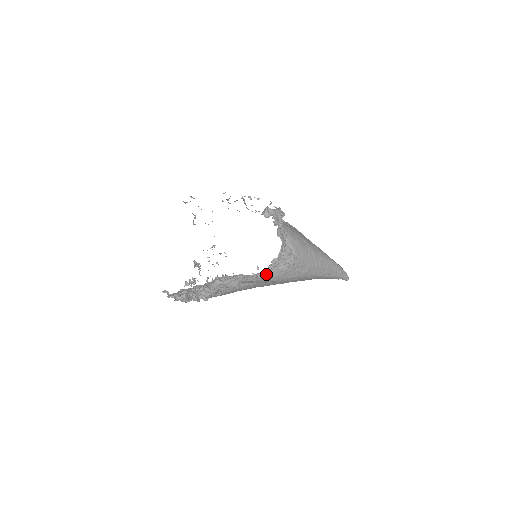
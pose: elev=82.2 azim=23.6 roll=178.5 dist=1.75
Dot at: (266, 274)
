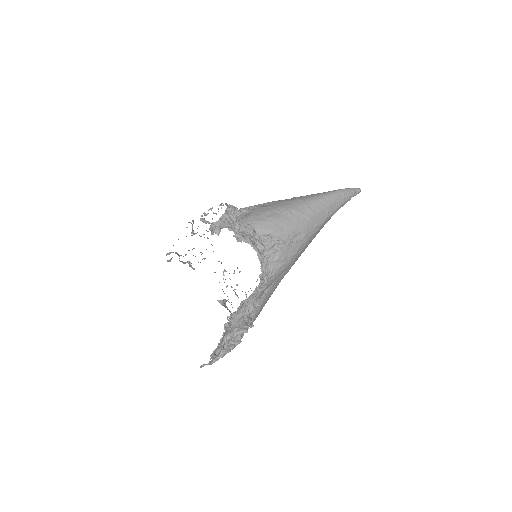
Dot at: (263, 282)
